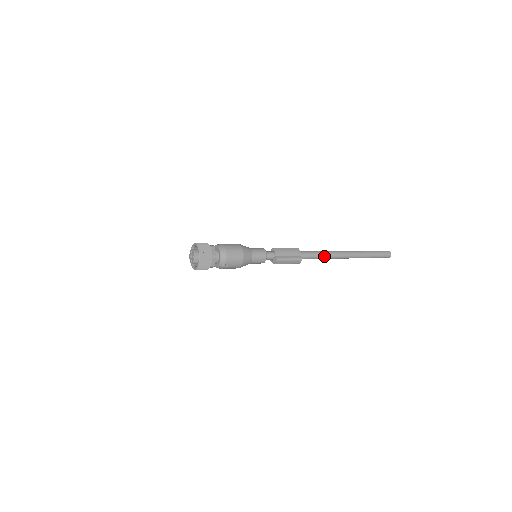
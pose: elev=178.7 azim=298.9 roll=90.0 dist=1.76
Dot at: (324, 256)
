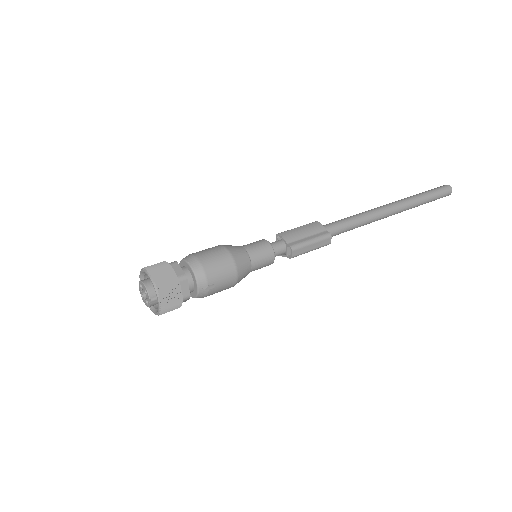
Dot at: (361, 221)
